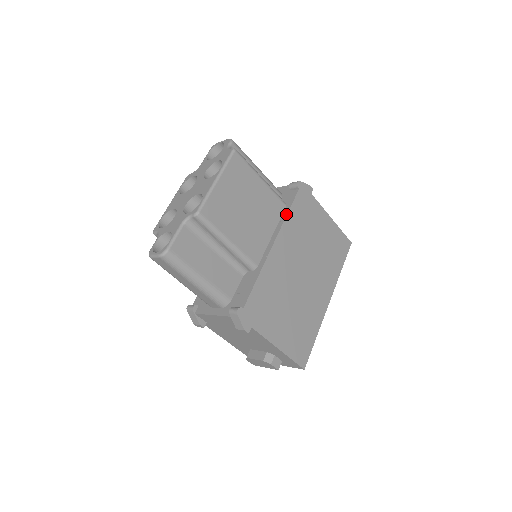
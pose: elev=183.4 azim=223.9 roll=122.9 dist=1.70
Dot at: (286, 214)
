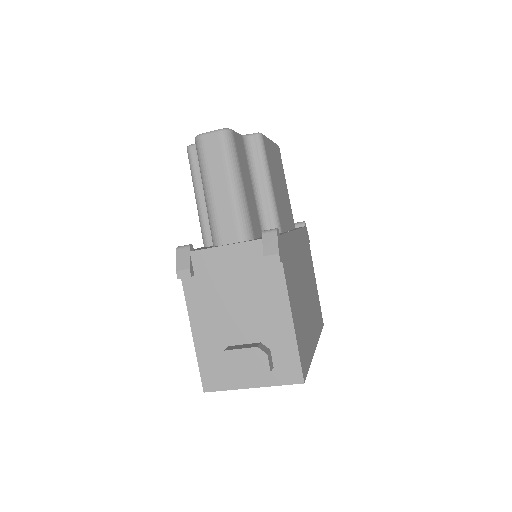
Dot at: occluded
